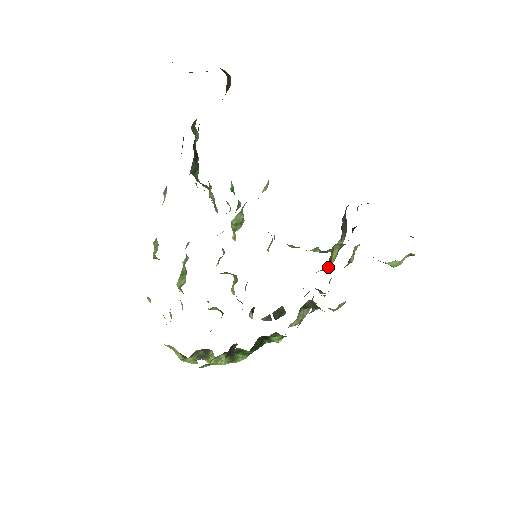
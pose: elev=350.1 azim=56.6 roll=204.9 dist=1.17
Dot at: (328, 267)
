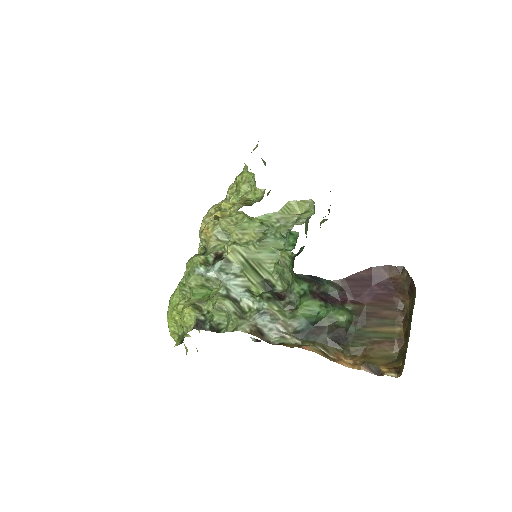
Dot at: occluded
